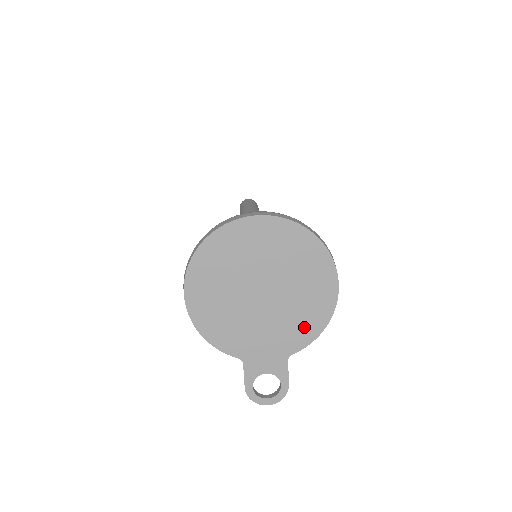
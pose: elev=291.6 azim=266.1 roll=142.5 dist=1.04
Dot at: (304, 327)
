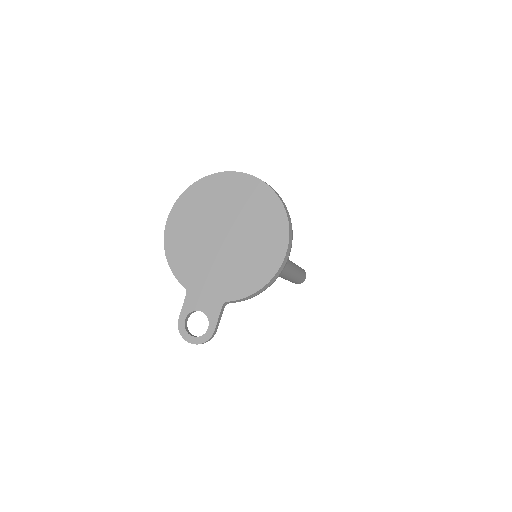
Dot at: (246, 279)
